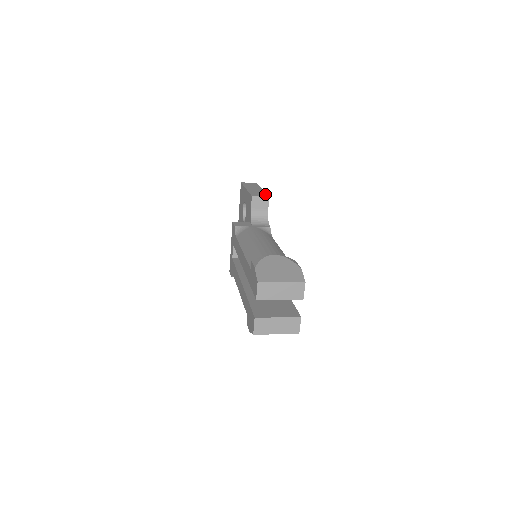
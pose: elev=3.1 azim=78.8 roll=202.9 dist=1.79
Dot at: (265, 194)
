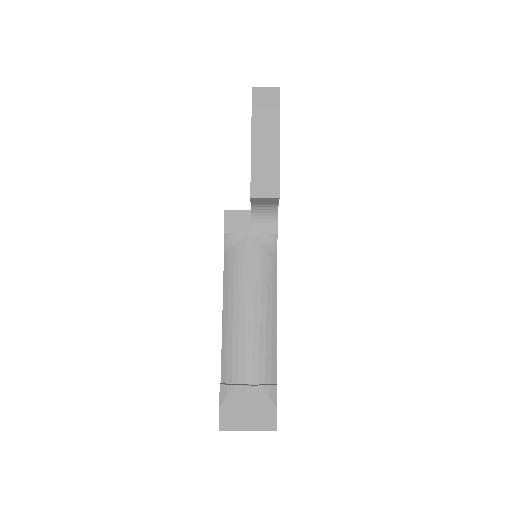
Dot at: (276, 181)
